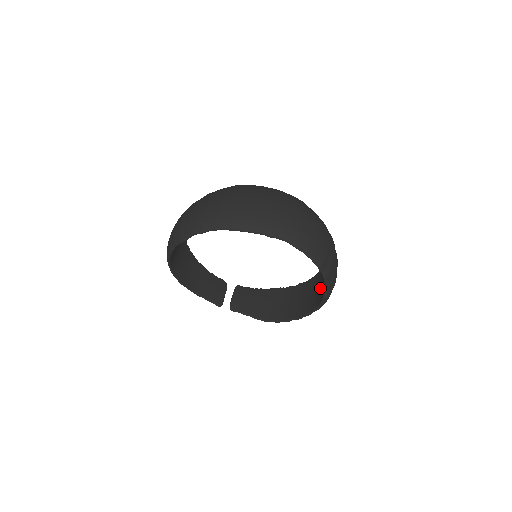
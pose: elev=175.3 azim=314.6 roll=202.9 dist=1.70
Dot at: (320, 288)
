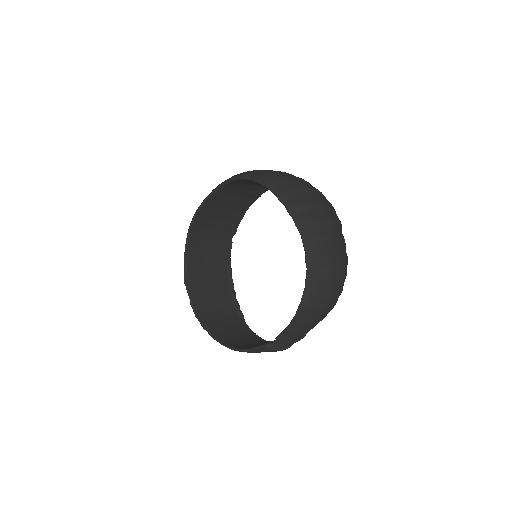
Dot at: occluded
